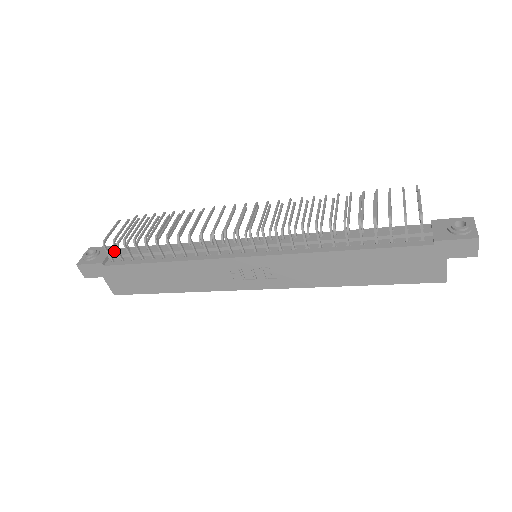
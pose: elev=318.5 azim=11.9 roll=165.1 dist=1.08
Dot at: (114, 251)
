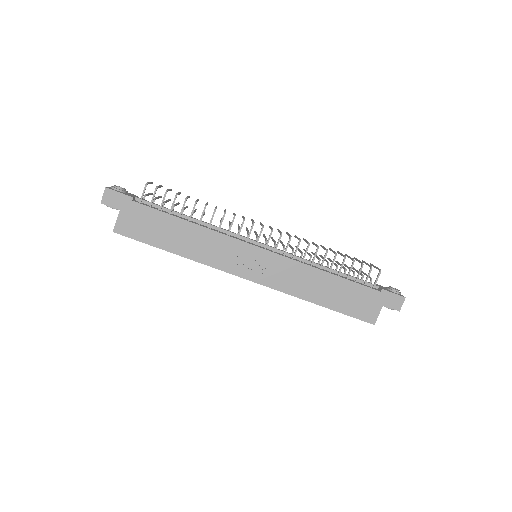
Dot at: occluded
